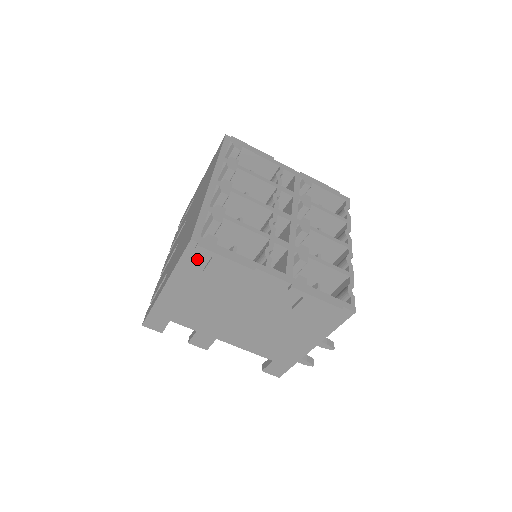
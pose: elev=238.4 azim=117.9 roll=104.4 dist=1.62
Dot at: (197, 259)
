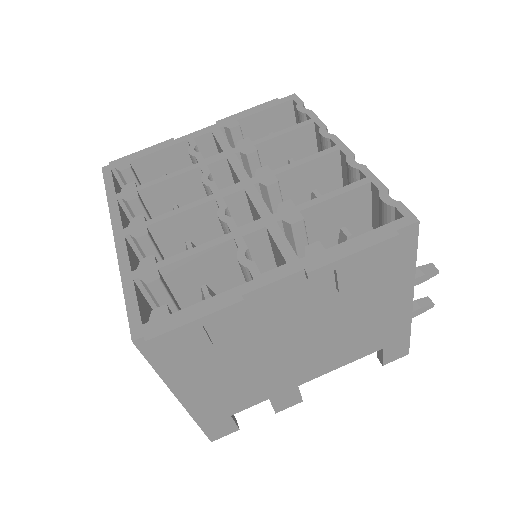
Dot at: (169, 350)
